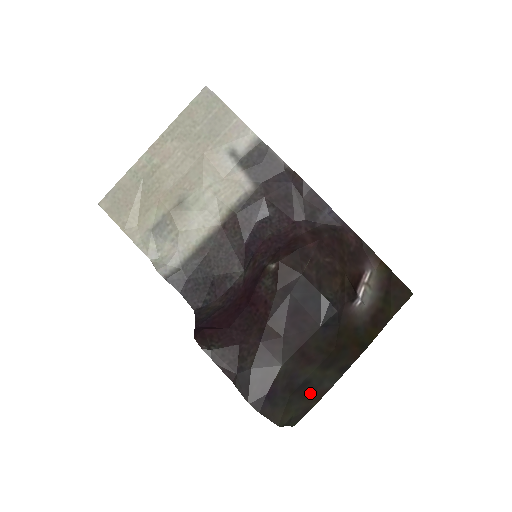
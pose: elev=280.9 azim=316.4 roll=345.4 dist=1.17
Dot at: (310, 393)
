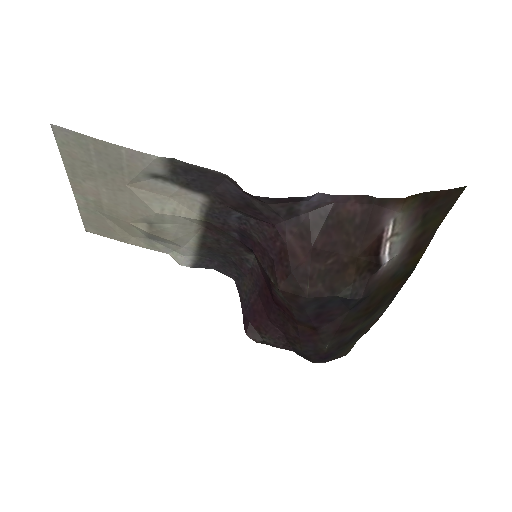
Dot at: (365, 329)
